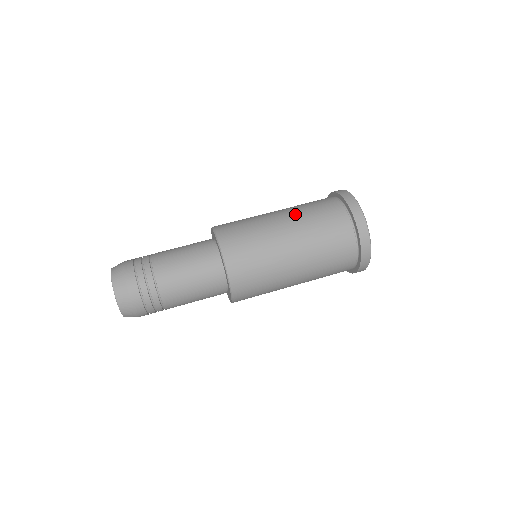
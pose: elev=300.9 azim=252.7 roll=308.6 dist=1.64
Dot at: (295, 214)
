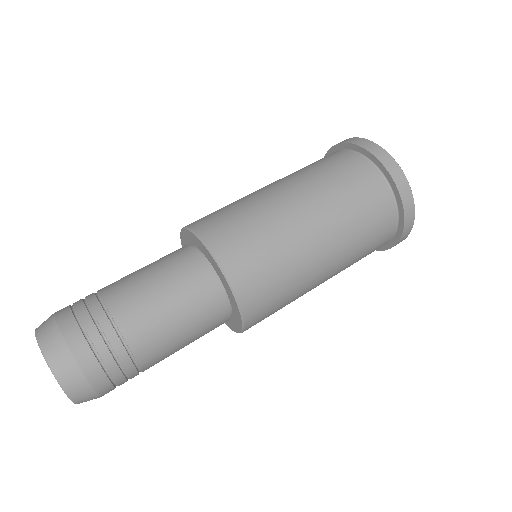
Dot at: occluded
